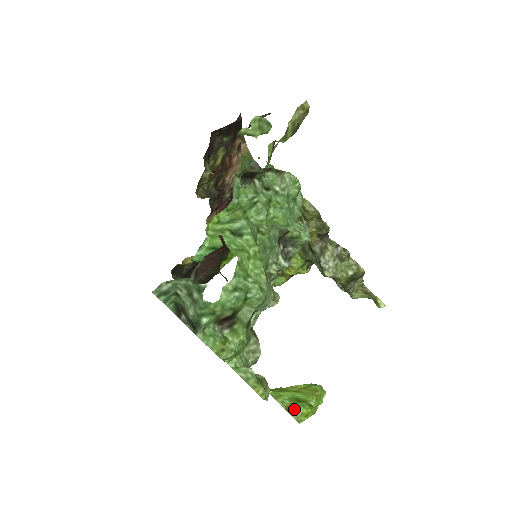
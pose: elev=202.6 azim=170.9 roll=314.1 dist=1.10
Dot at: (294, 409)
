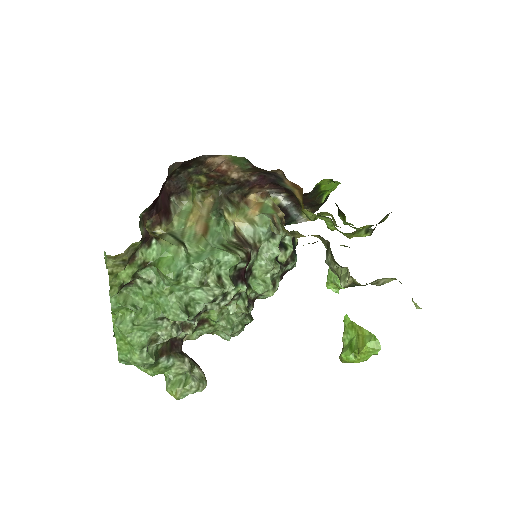
Dot at: (341, 353)
